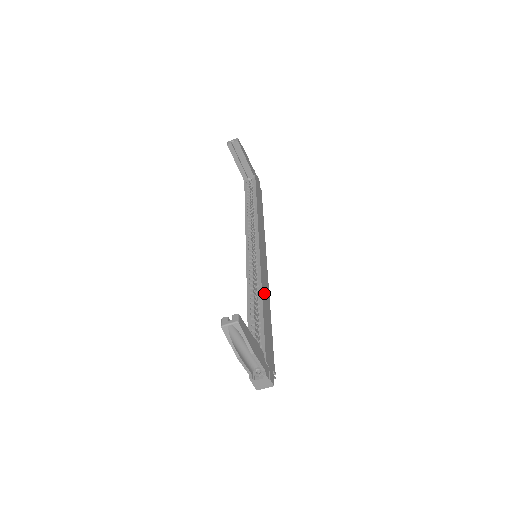
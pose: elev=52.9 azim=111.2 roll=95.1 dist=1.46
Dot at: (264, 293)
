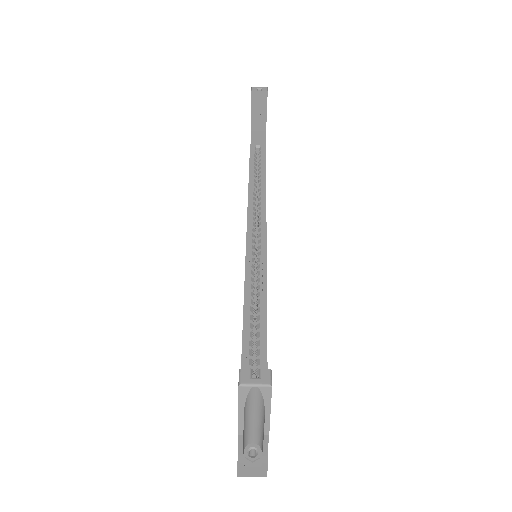
Dot at: occluded
